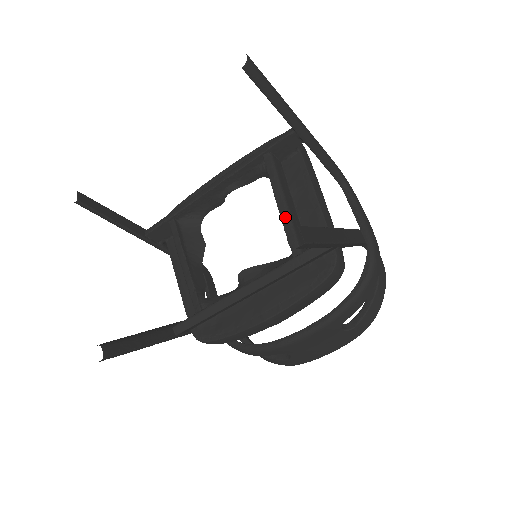
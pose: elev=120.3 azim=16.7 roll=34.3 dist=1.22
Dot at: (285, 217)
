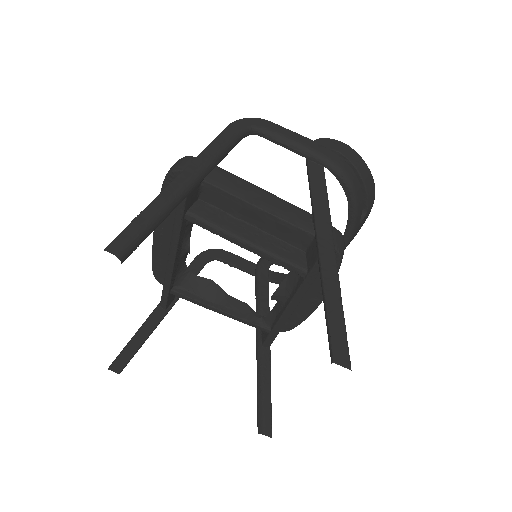
Dot at: (264, 256)
